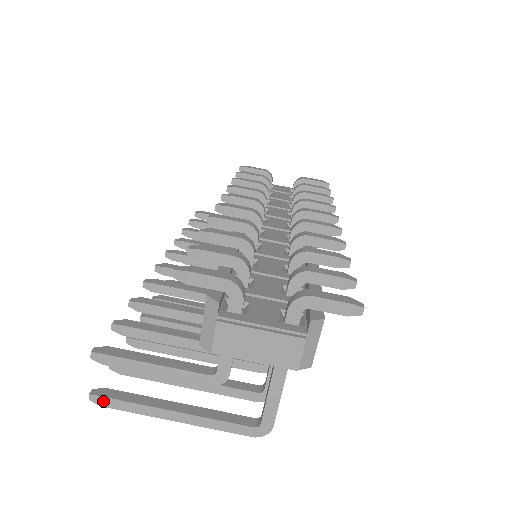
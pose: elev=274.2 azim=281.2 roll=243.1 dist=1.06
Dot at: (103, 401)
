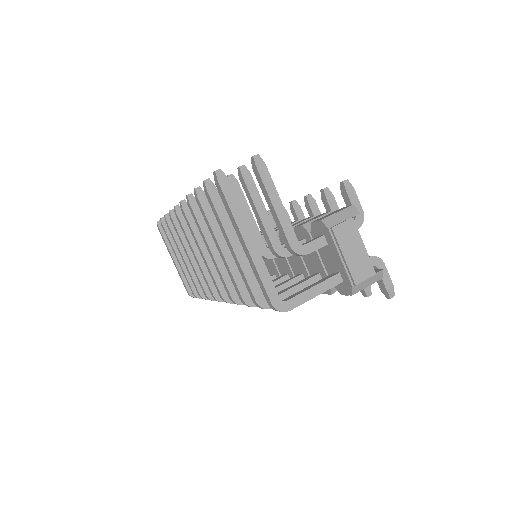
Dot at: (224, 181)
